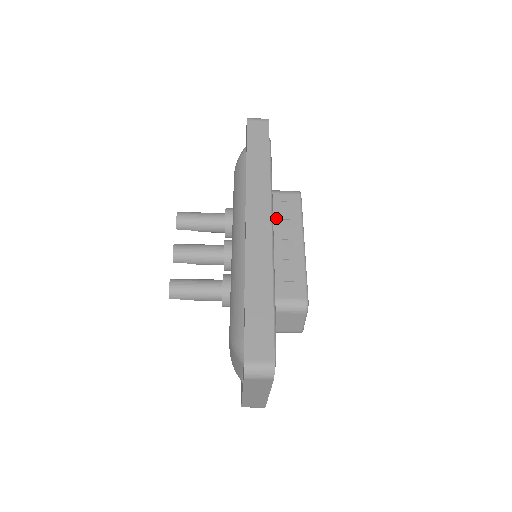
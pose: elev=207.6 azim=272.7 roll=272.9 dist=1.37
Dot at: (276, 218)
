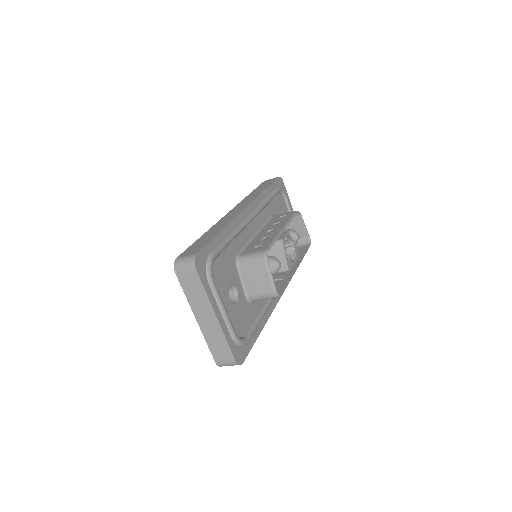
Dot at: (270, 224)
